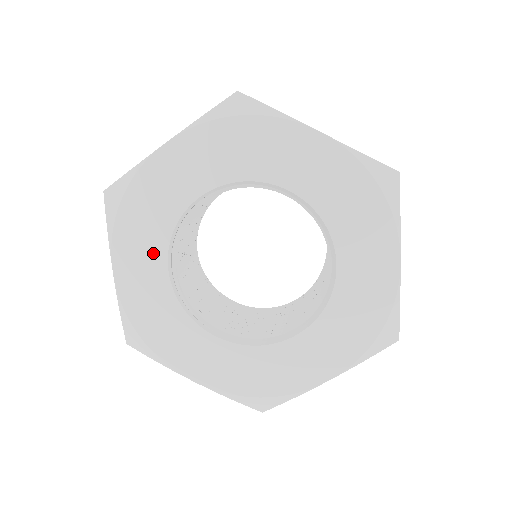
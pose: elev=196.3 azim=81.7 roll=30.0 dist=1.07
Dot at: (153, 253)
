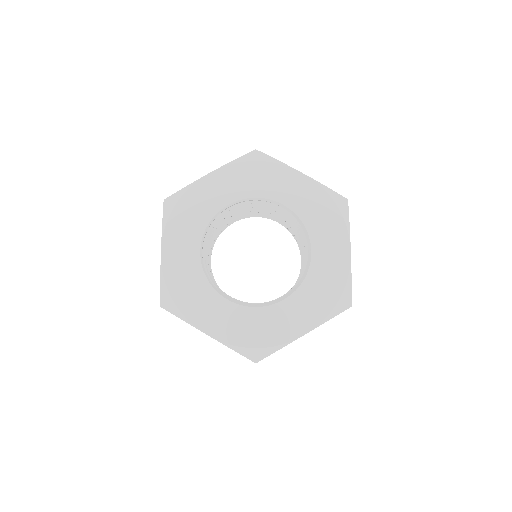
Dot at: (191, 239)
